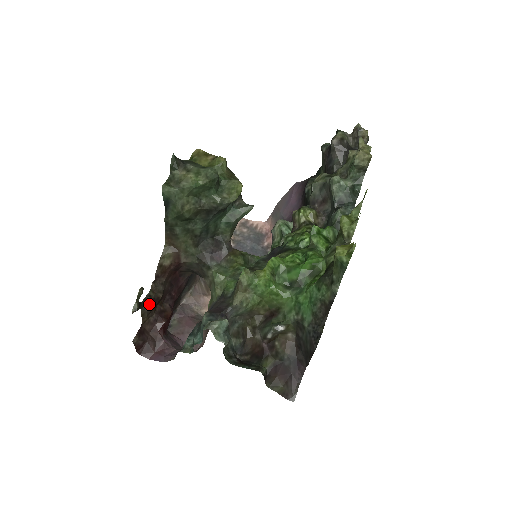
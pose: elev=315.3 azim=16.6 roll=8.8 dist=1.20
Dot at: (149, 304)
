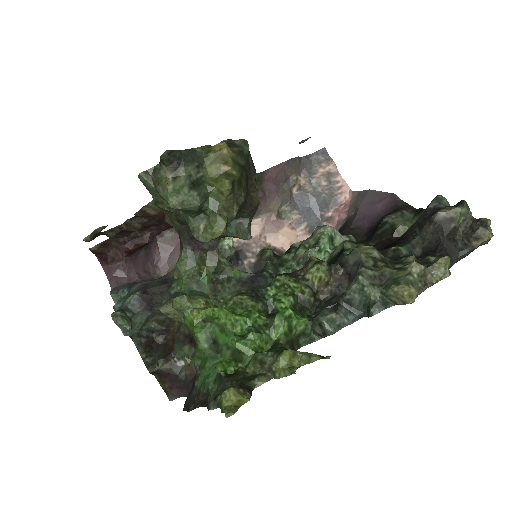
Dot at: (114, 235)
